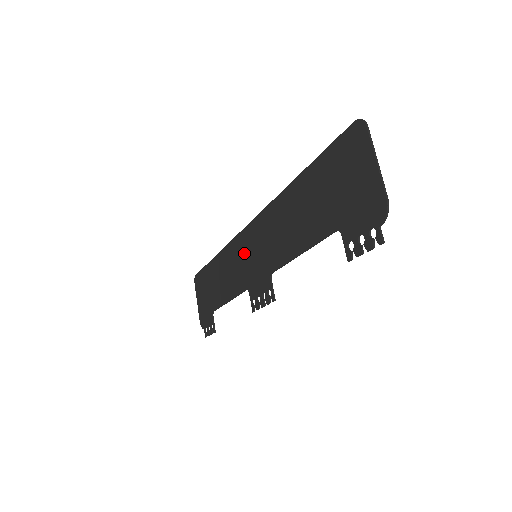
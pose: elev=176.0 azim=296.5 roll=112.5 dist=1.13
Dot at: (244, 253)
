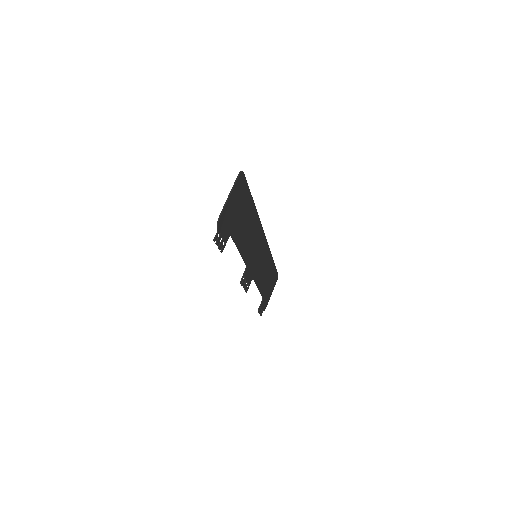
Dot at: (260, 255)
